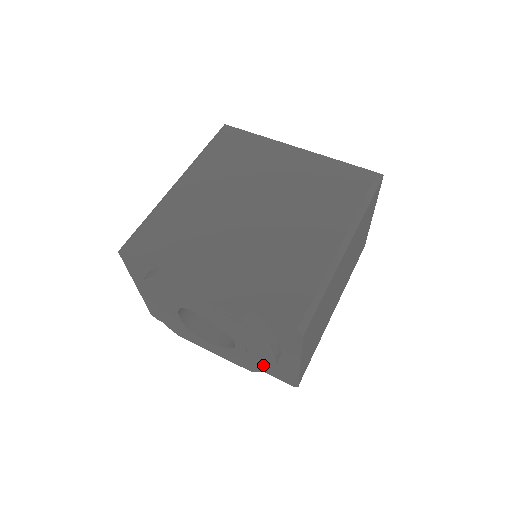
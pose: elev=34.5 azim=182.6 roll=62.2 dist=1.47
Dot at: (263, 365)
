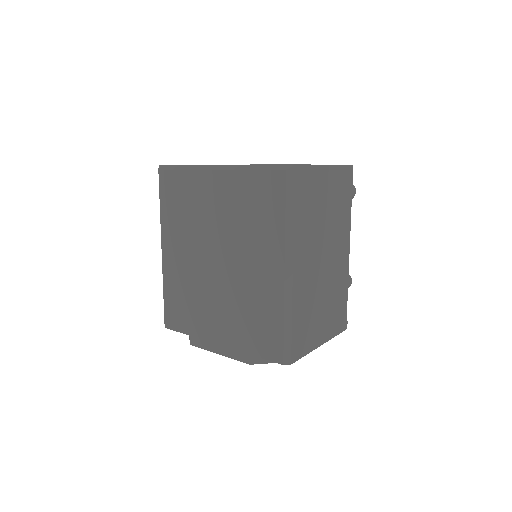
Dot at: occluded
